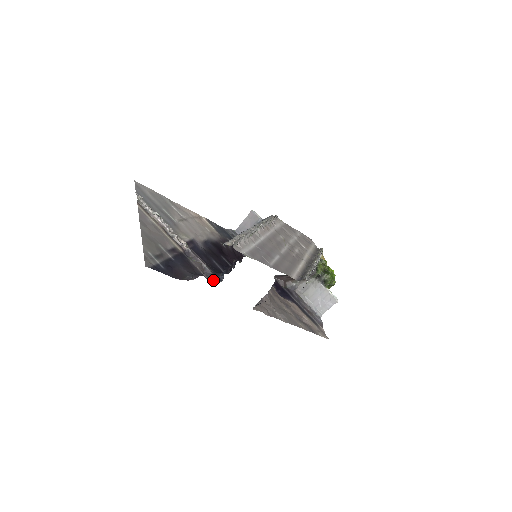
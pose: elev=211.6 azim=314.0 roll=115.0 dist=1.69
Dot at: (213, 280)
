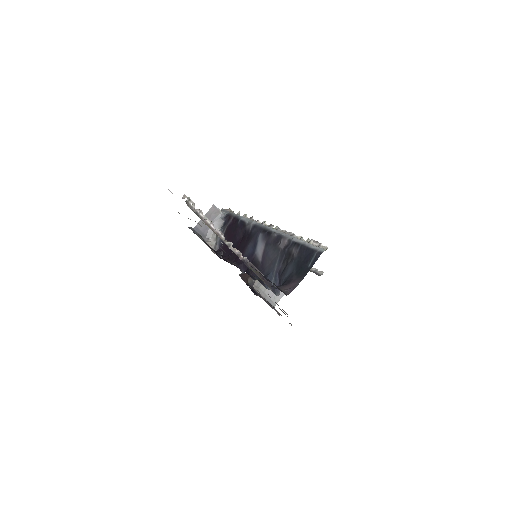
Dot at: (273, 289)
